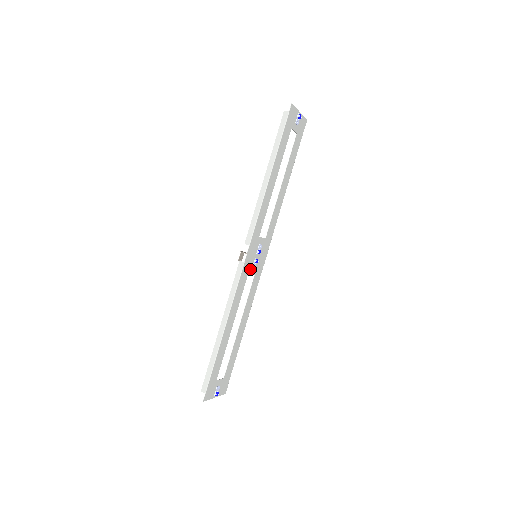
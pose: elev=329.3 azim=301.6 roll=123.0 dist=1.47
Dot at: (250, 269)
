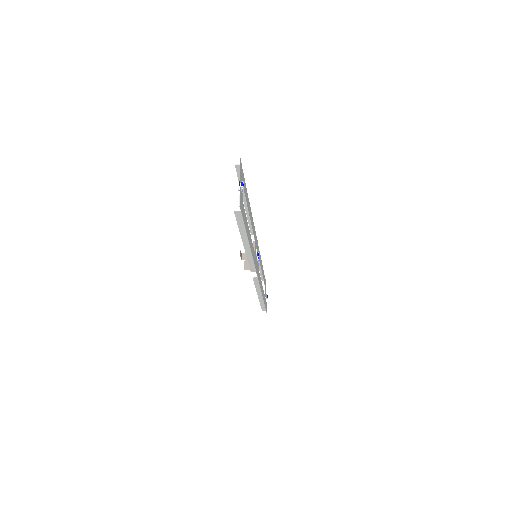
Dot at: (255, 246)
